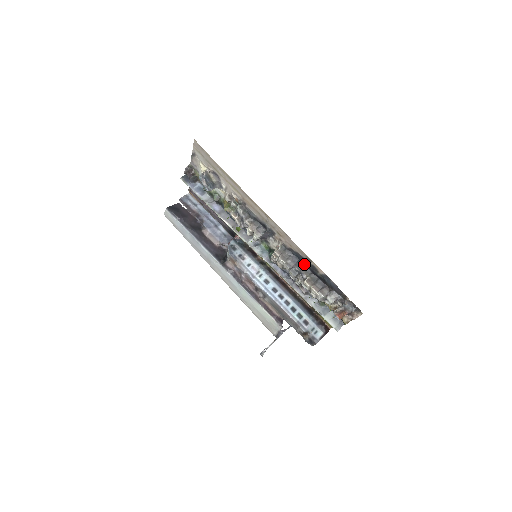
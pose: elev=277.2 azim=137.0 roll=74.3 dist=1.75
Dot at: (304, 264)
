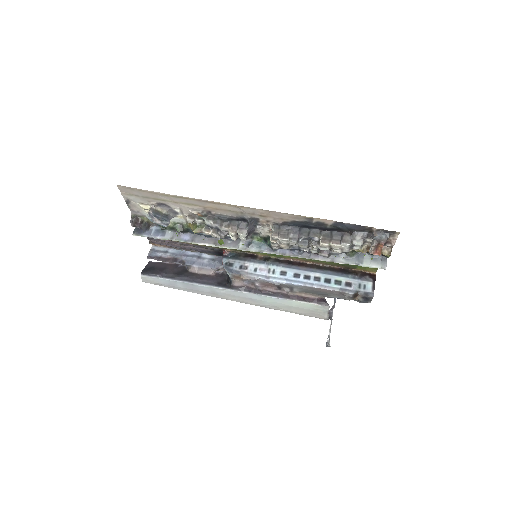
Dot at: (307, 228)
